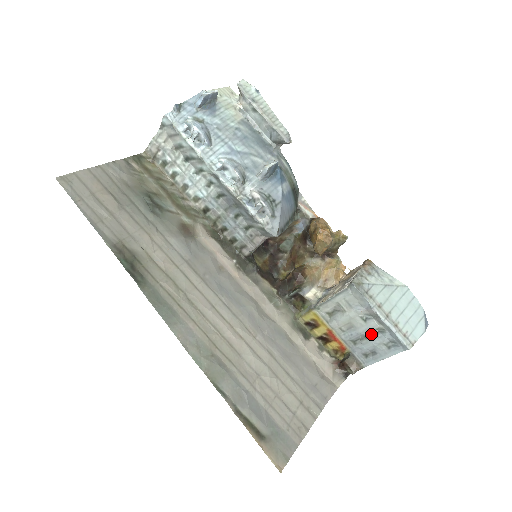
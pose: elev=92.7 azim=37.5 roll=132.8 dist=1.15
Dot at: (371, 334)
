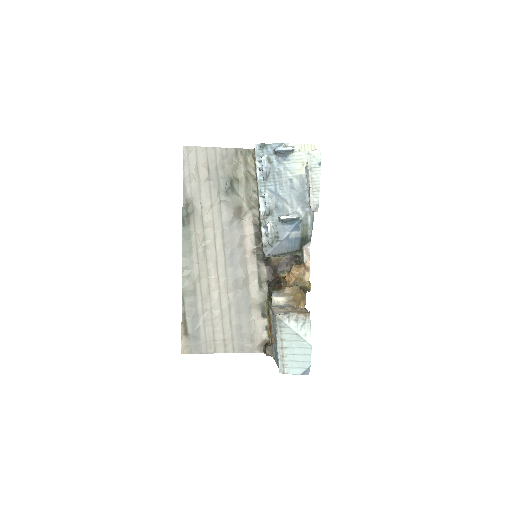
Dot at: occluded
